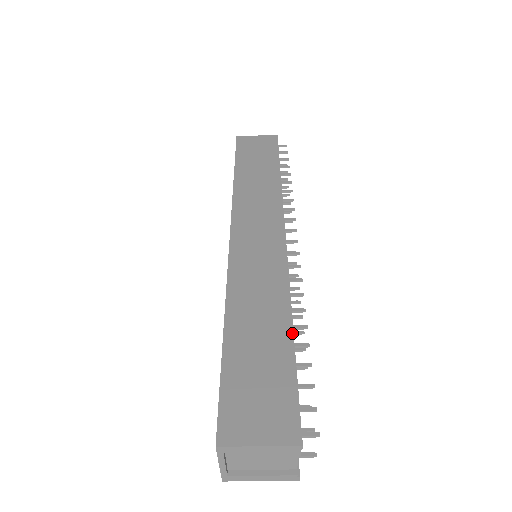
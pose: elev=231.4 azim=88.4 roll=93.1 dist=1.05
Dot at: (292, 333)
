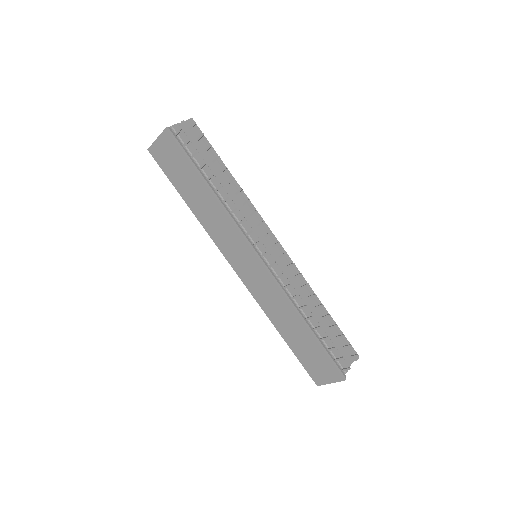
Dot at: (309, 331)
